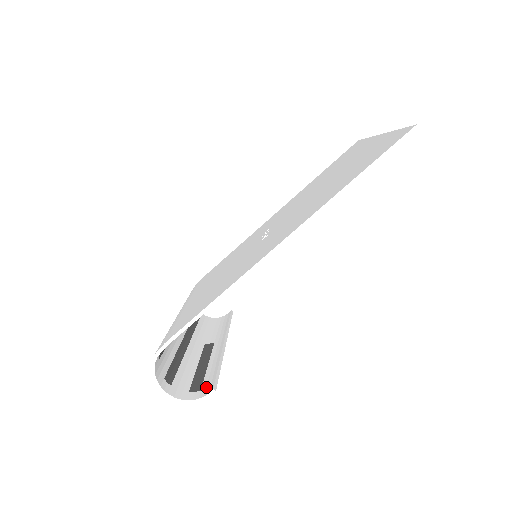
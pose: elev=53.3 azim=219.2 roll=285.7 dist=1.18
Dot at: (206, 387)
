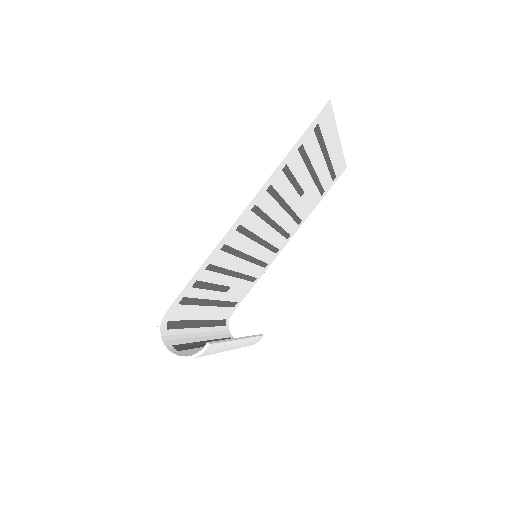
Dot at: occluded
